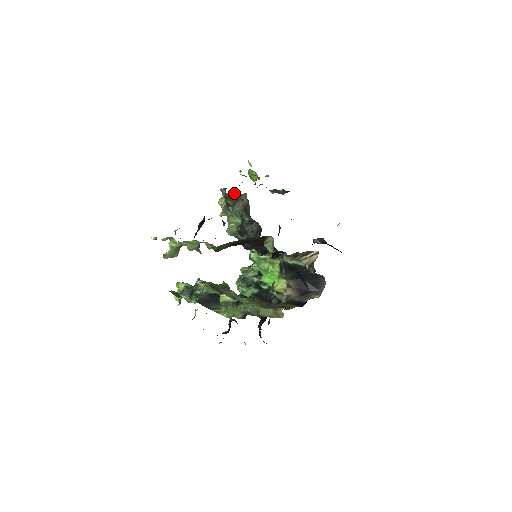
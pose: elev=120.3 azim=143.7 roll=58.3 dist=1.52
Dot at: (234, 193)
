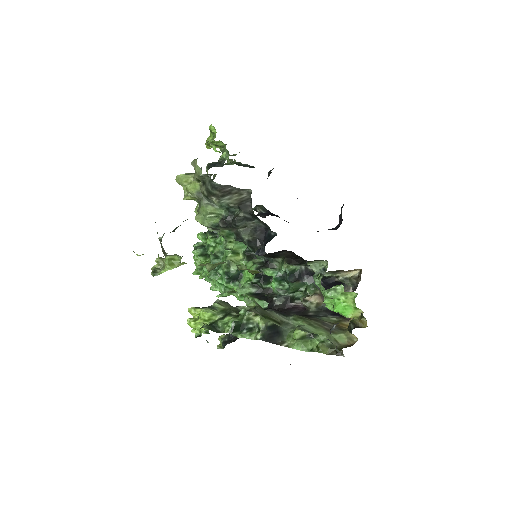
Dot at: (230, 185)
